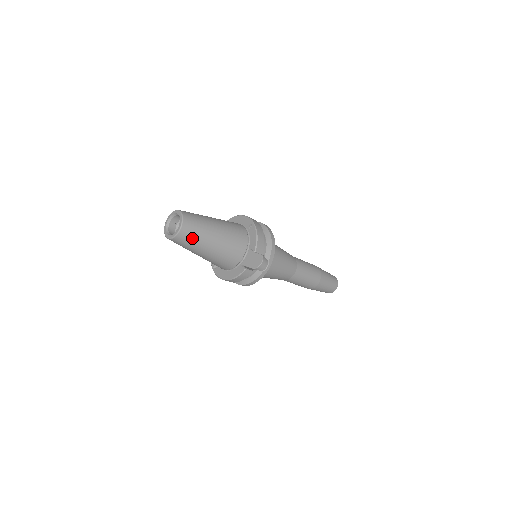
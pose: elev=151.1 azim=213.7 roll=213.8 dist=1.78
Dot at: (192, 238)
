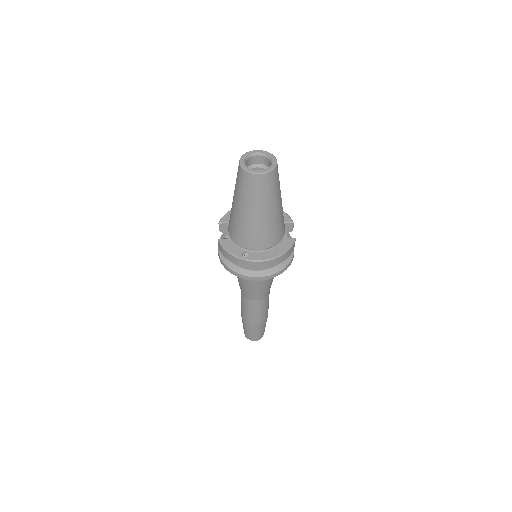
Dot at: (278, 179)
